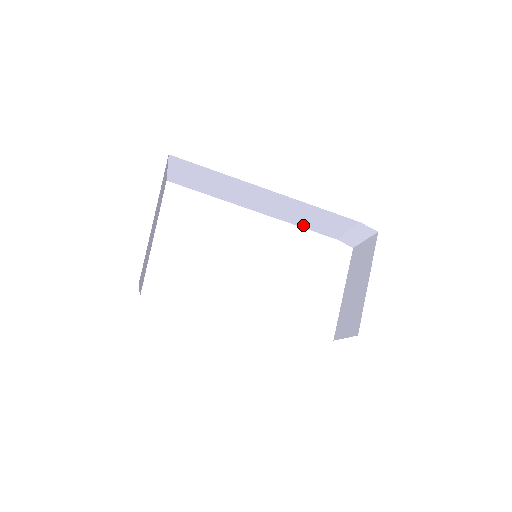
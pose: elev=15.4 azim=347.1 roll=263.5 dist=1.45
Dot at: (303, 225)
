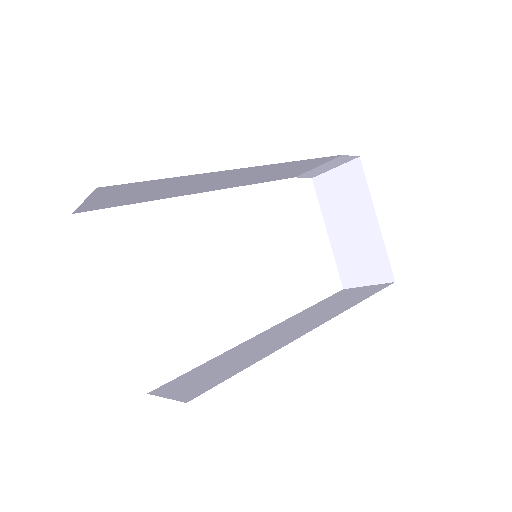
Dot at: (262, 181)
